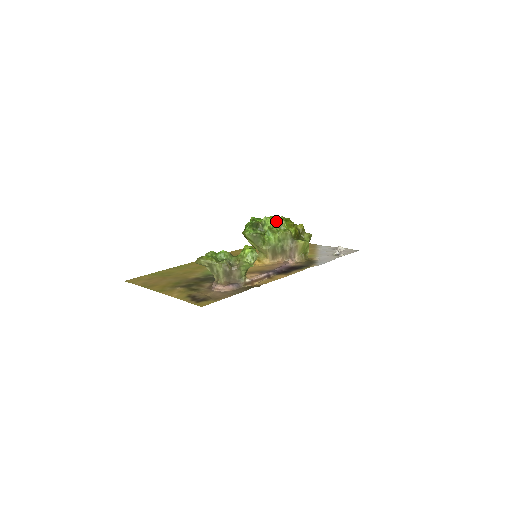
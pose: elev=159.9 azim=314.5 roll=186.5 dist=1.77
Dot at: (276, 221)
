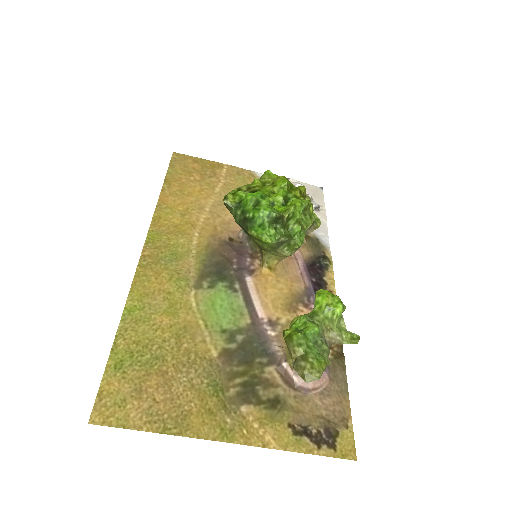
Dot at: (303, 207)
